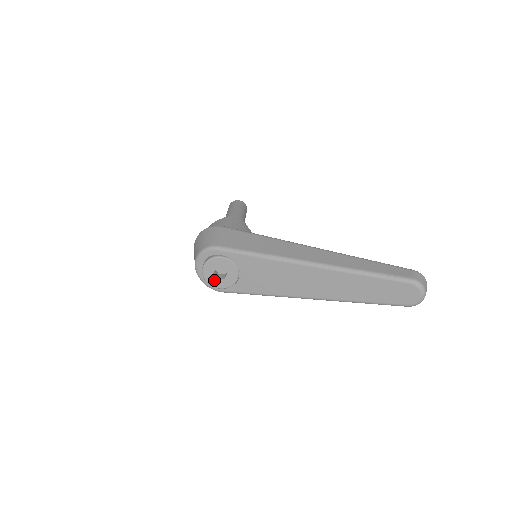
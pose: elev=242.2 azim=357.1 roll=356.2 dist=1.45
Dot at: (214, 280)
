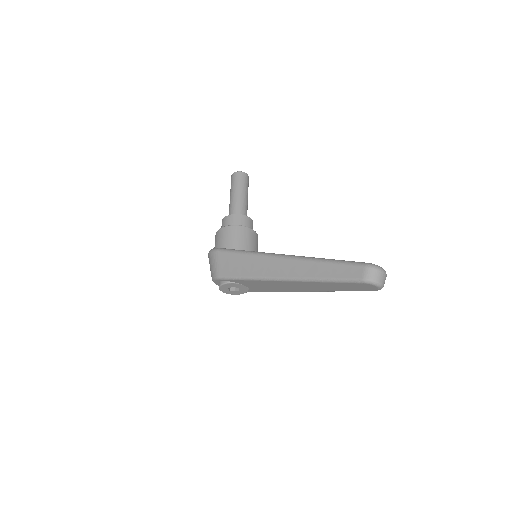
Dot at: (234, 292)
